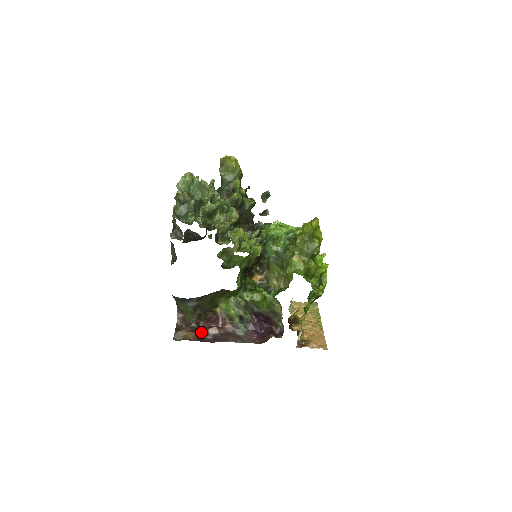
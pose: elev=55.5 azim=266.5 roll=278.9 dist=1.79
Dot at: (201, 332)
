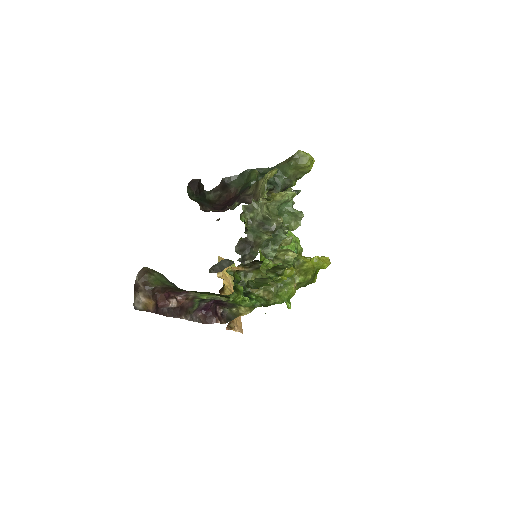
Dot at: (161, 302)
